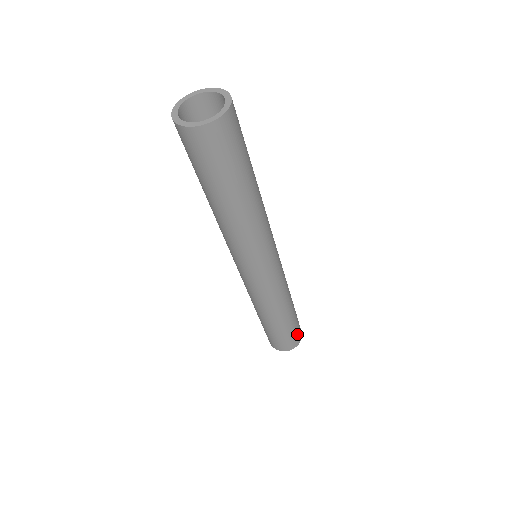
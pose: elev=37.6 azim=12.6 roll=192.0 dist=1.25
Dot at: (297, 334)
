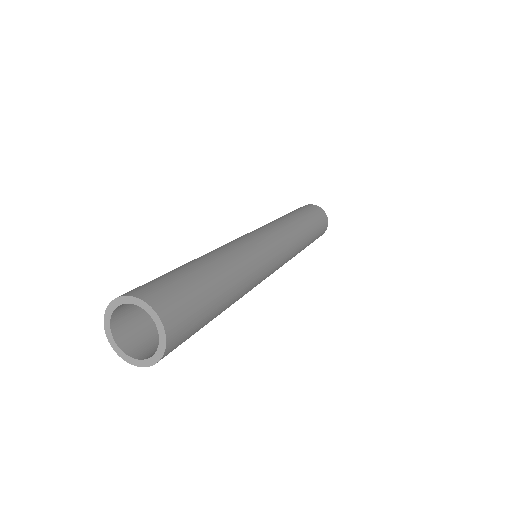
Dot at: (322, 230)
